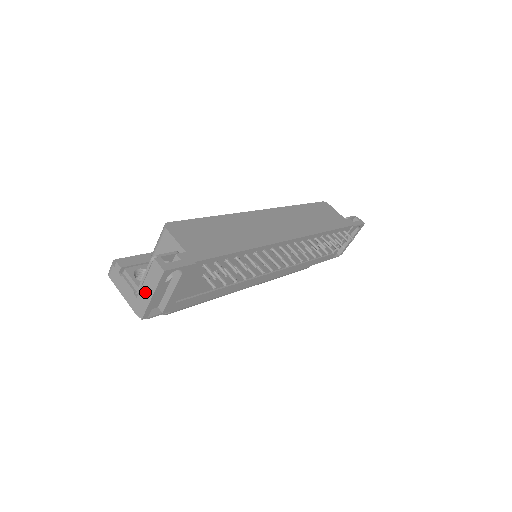
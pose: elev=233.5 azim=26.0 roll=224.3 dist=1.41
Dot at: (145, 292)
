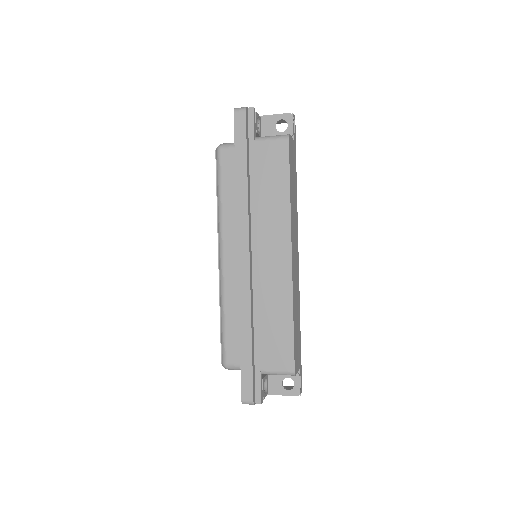
Dot at: occluded
